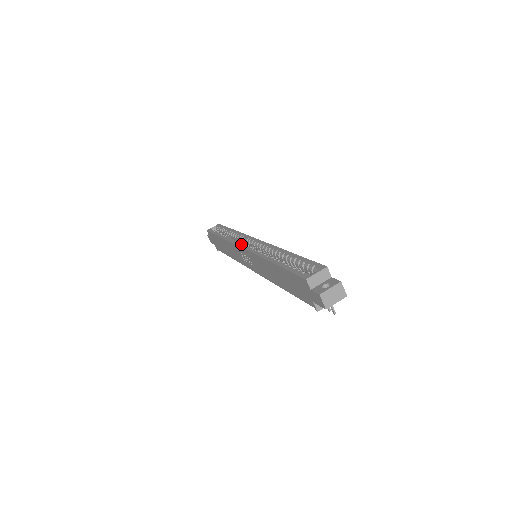
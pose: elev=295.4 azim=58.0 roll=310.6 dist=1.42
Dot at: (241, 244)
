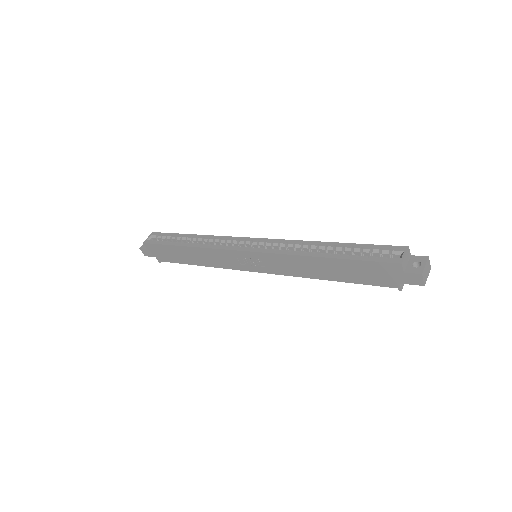
Dot at: (238, 248)
